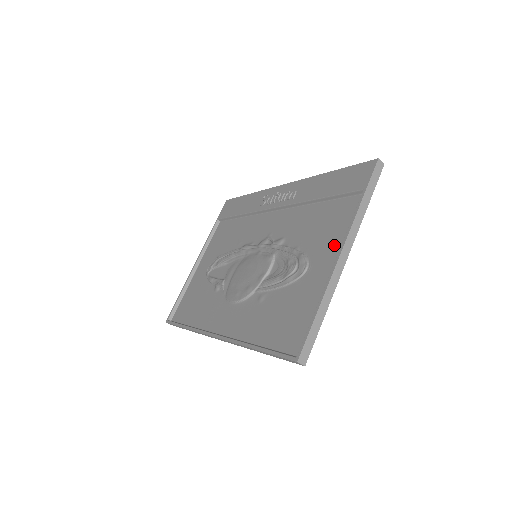
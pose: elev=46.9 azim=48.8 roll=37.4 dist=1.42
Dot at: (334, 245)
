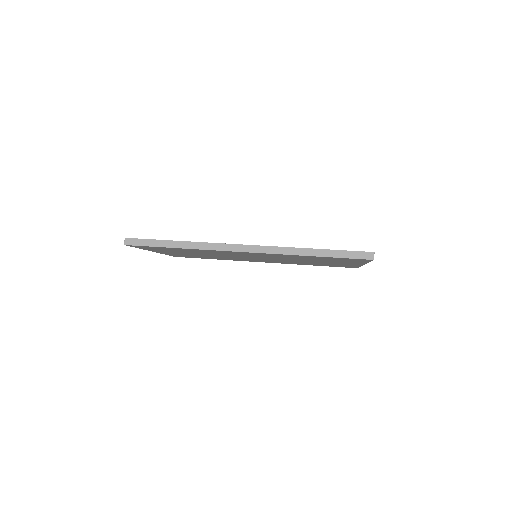
Dot at: occluded
